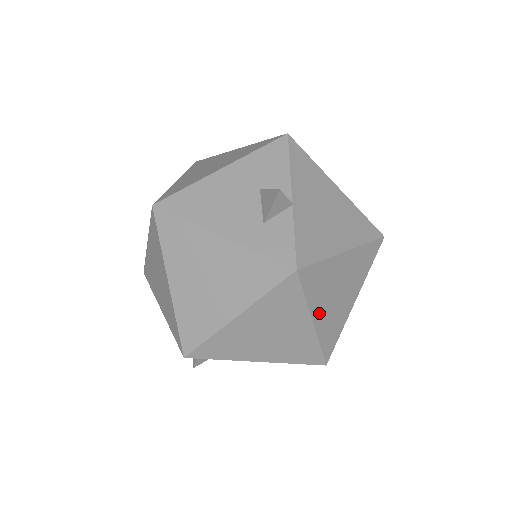
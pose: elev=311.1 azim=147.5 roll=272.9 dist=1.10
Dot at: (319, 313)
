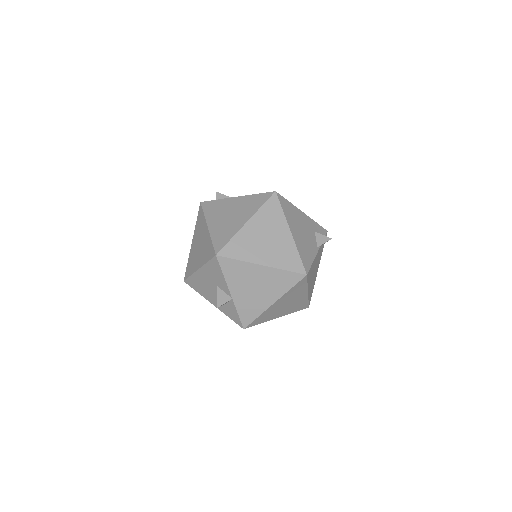
Dot at: (279, 315)
